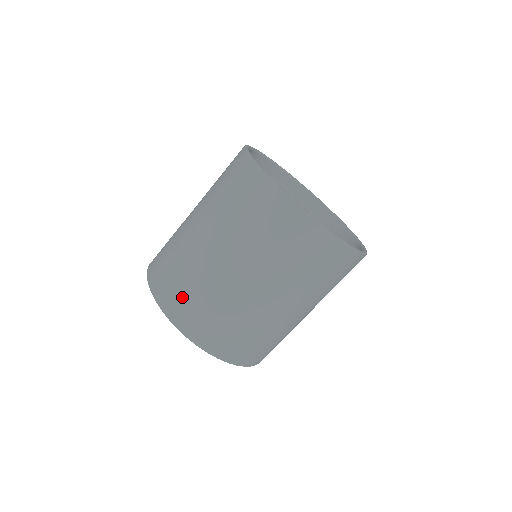
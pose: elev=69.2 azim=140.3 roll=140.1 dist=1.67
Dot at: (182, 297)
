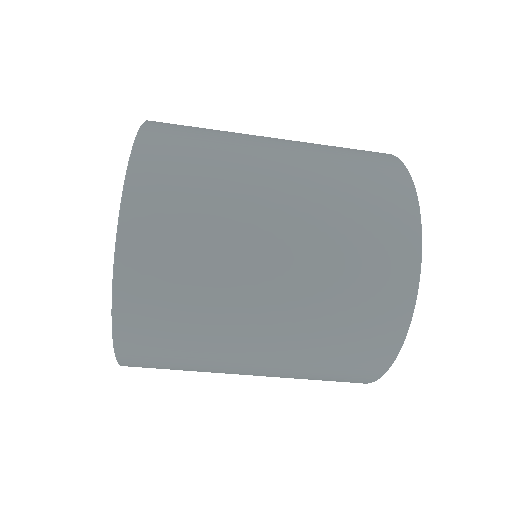
Dot at: (161, 355)
